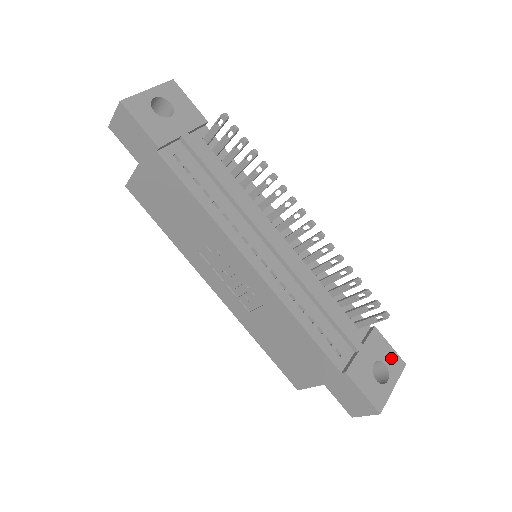
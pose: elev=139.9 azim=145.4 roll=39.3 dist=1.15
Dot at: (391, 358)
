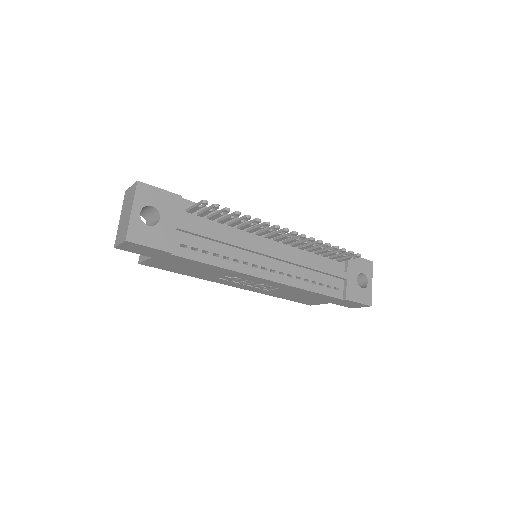
Dot at: (364, 266)
